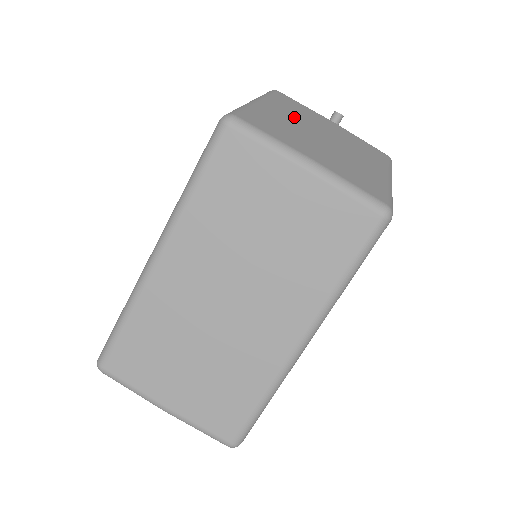
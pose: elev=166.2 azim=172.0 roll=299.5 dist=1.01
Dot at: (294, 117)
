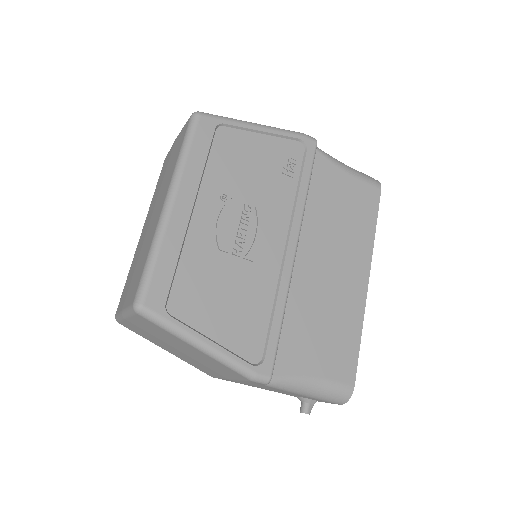
Dot at: occluded
